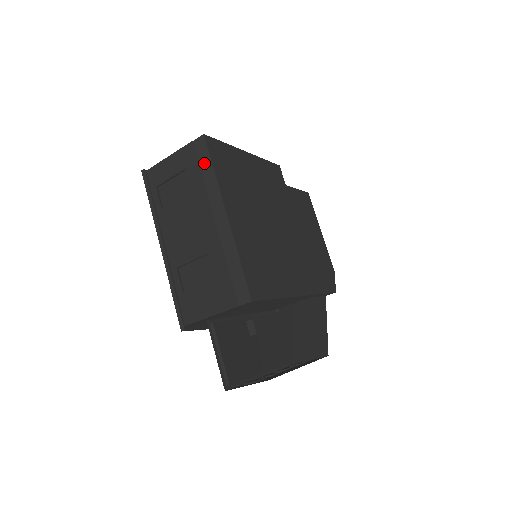
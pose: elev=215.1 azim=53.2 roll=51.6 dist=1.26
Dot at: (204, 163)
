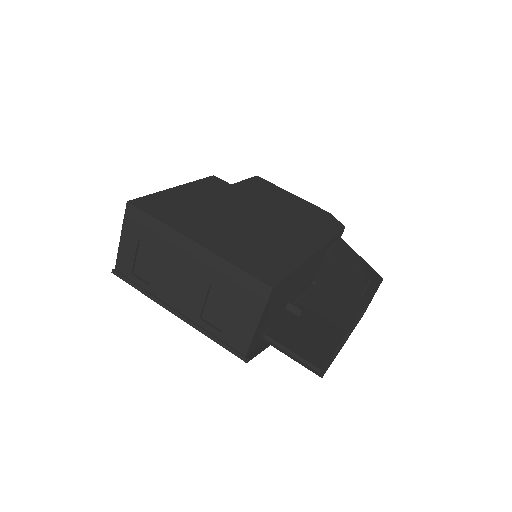
Dot at: (146, 222)
